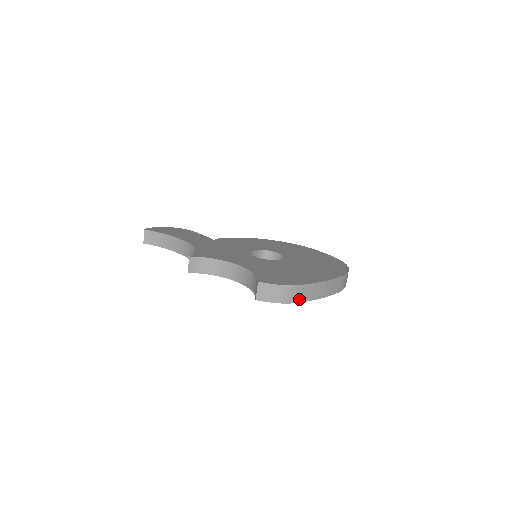
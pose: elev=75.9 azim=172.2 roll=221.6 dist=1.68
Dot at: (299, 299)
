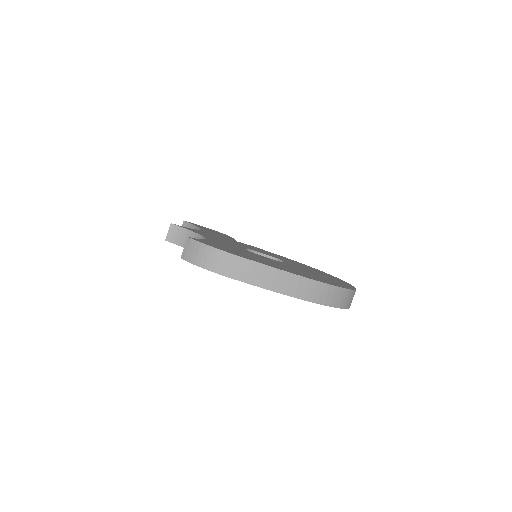
Dot at: (228, 272)
